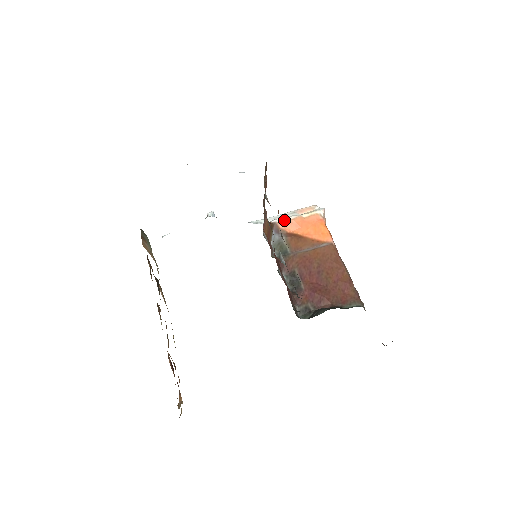
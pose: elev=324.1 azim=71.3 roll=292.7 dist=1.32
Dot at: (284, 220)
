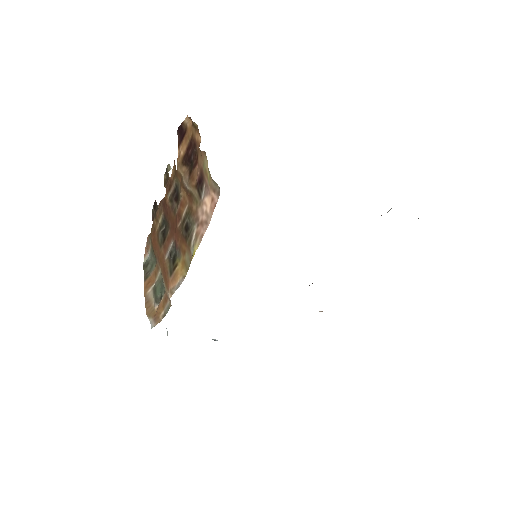
Dot at: occluded
